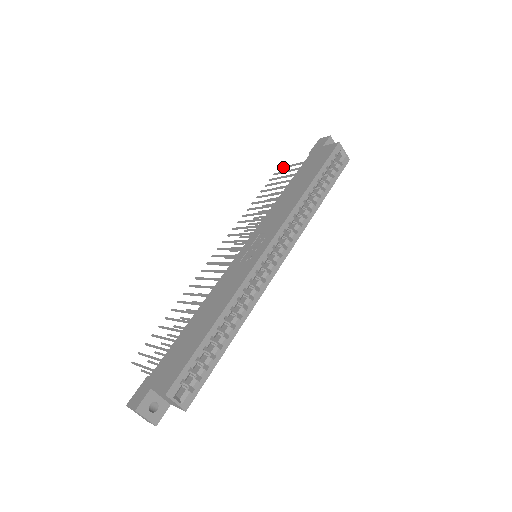
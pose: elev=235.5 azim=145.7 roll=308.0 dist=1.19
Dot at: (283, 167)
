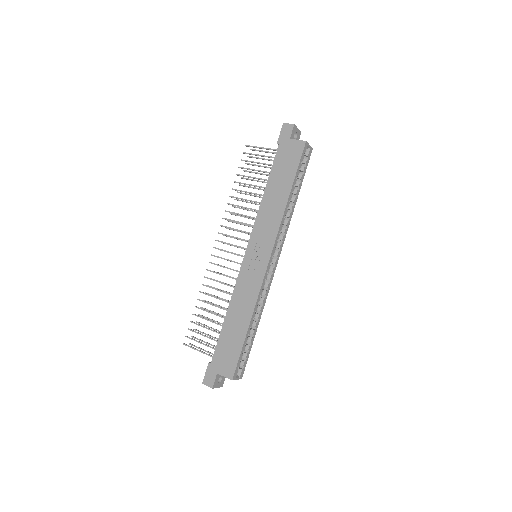
Dot at: occluded
